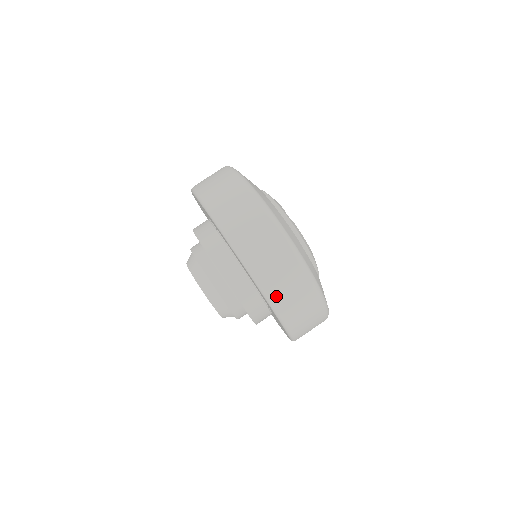
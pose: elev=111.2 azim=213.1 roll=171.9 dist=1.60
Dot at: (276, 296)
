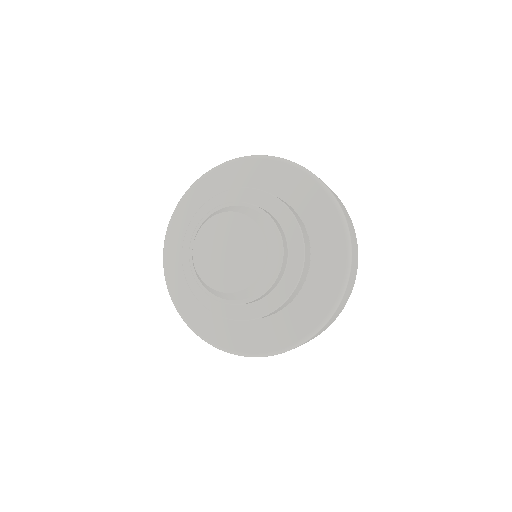
Dot at: (327, 186)
